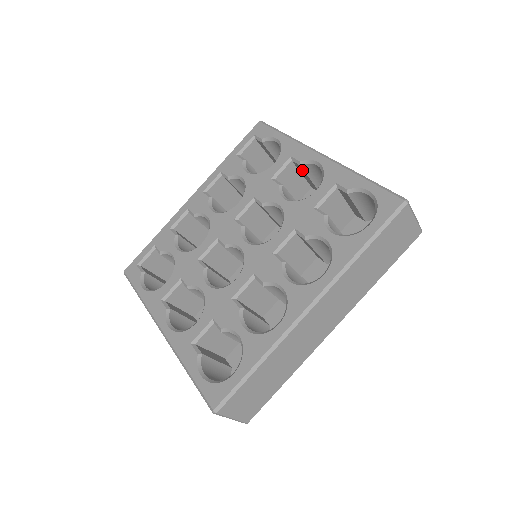
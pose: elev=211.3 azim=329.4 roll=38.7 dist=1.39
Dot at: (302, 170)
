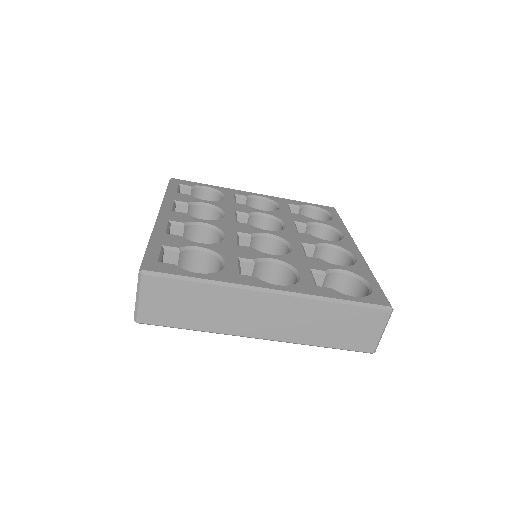
Dot at: occluded
